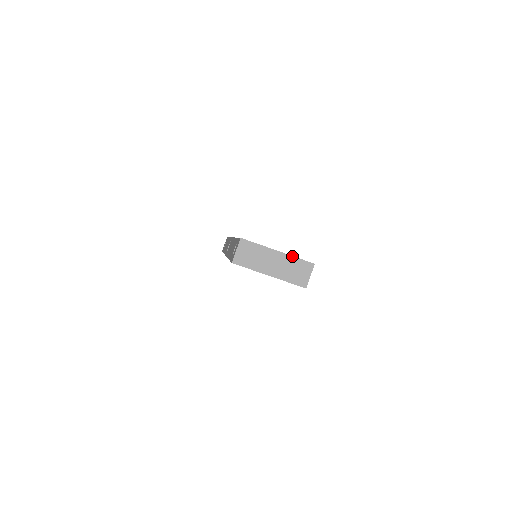
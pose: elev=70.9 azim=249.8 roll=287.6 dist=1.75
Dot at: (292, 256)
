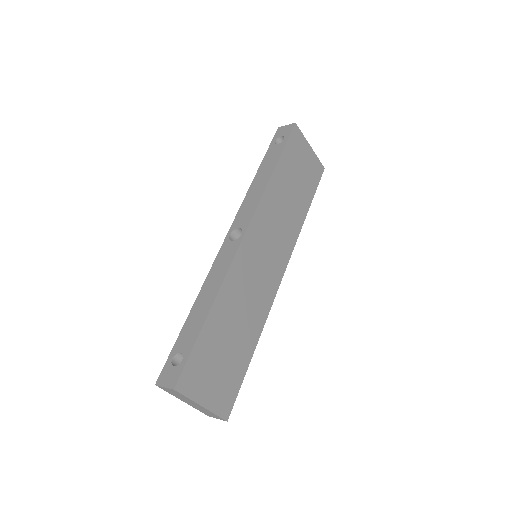
Dot at: (212, 412)
